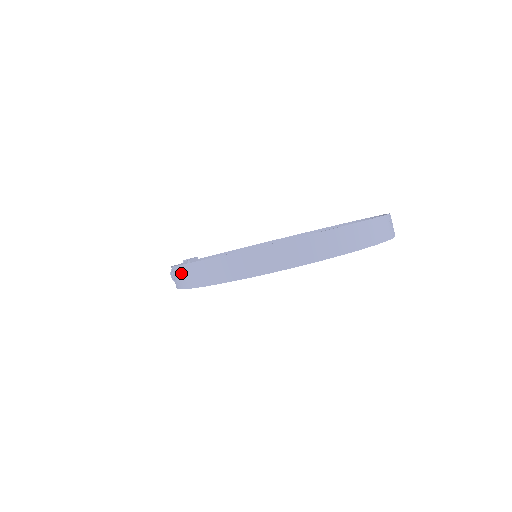
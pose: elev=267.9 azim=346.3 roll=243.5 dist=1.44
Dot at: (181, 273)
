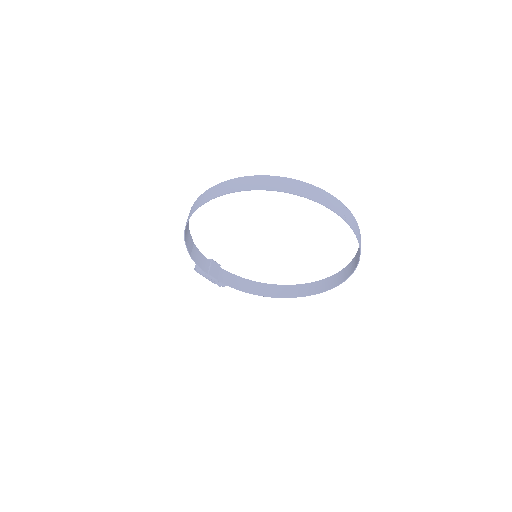
Dot at: occluded
